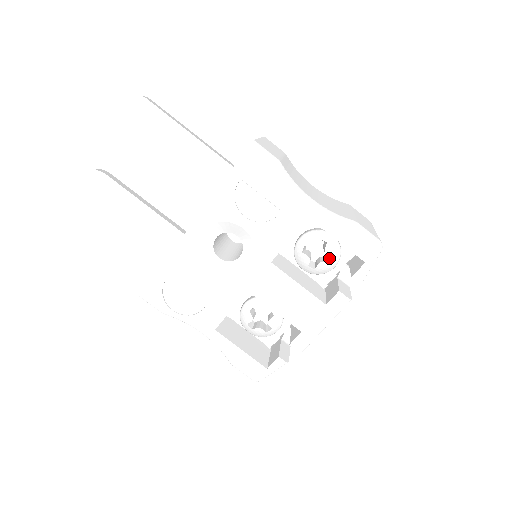
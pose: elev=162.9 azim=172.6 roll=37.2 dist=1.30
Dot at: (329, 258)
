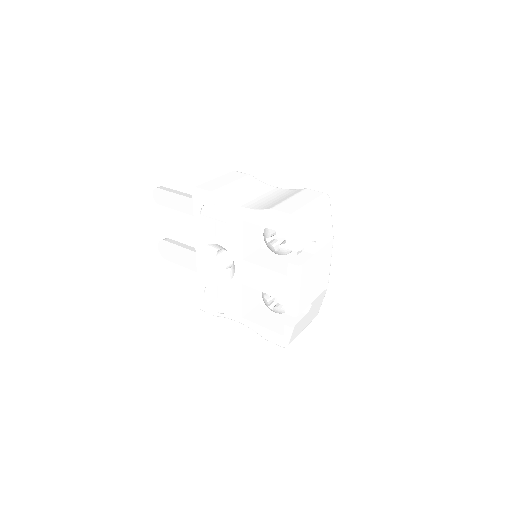
Dot at: (287, 239)
